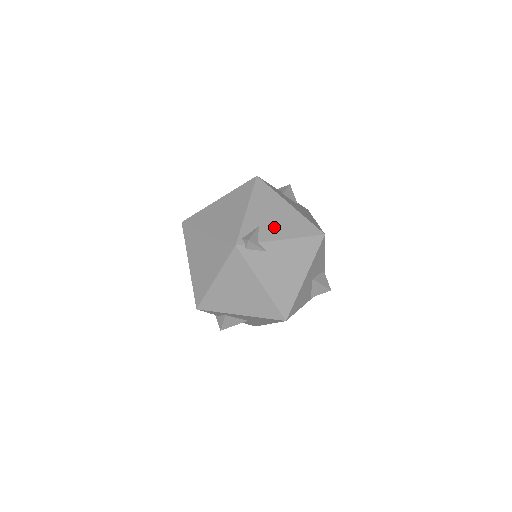
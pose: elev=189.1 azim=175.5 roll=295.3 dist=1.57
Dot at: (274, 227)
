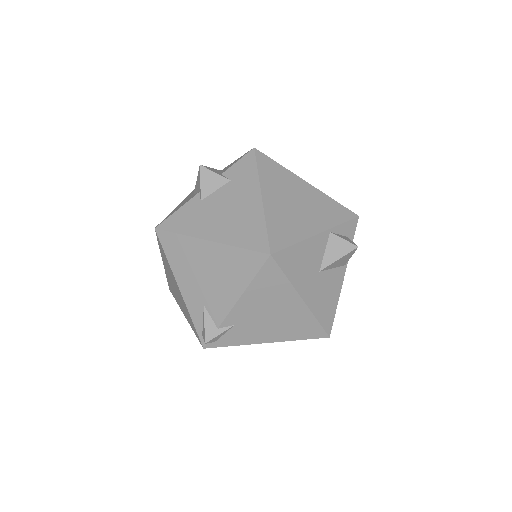
Dot at: (216, 293)
